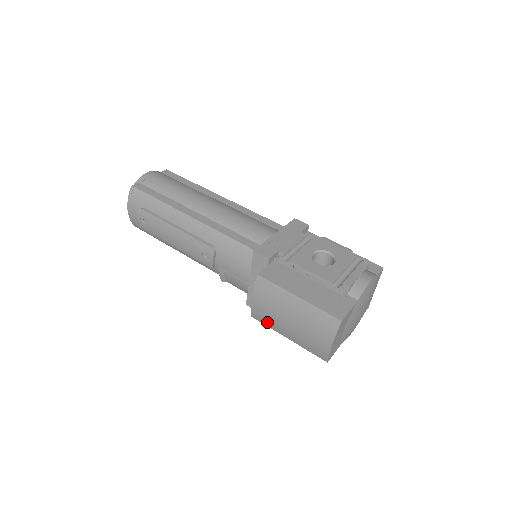
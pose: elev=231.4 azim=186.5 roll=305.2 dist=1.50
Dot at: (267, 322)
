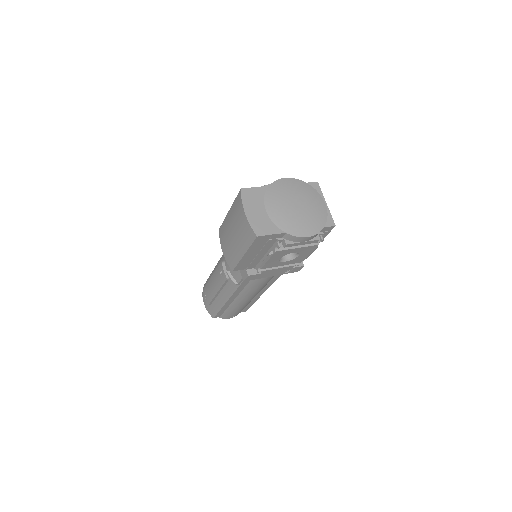
Dot at: (233, 258)
